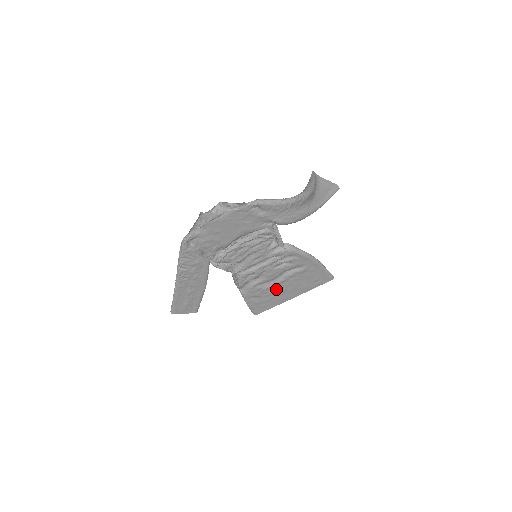
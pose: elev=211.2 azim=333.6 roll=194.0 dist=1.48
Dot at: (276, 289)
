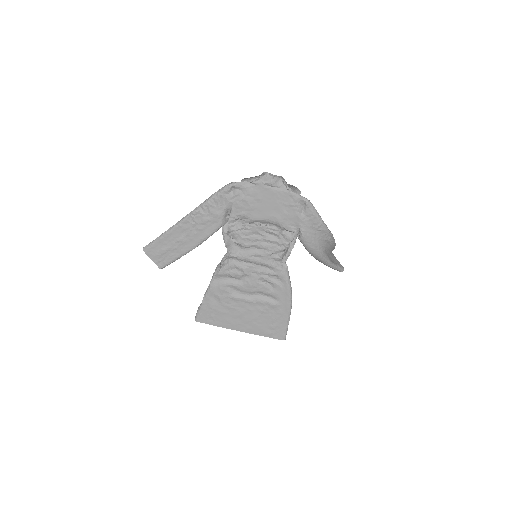
Dot at: (238, 306)
